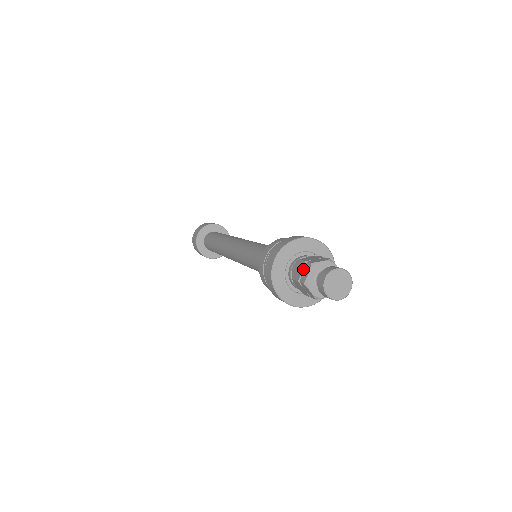
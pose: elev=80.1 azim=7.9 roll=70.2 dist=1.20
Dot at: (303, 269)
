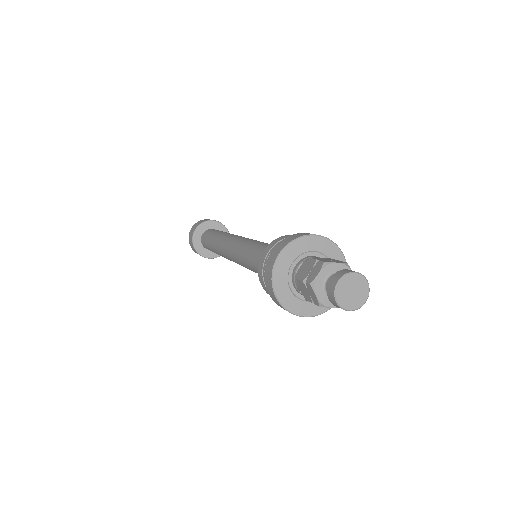
Dot at: (307, 291)
